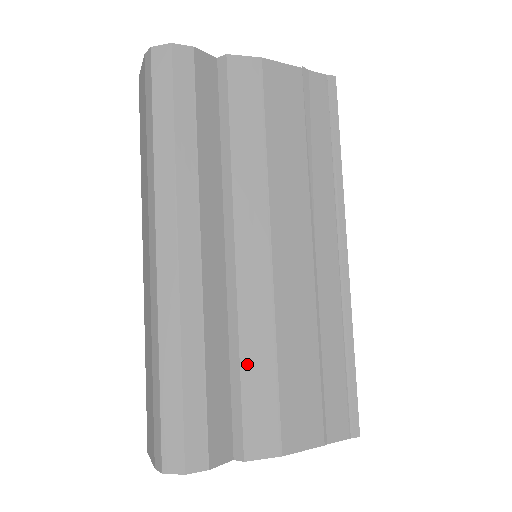
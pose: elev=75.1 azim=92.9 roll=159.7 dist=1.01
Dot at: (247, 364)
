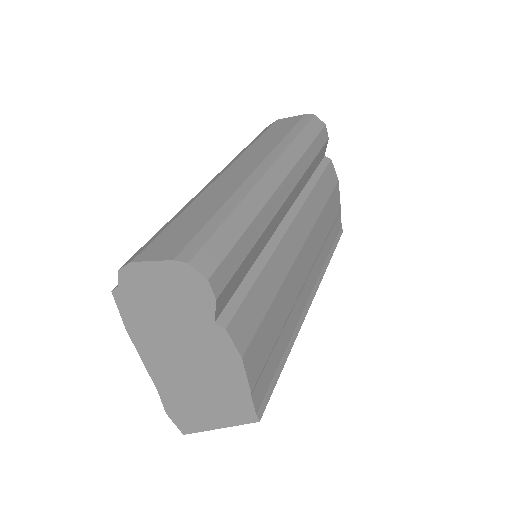
Dot at: (263, 278)
